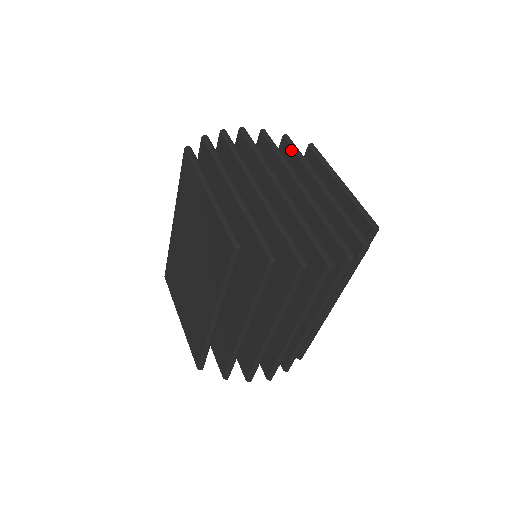
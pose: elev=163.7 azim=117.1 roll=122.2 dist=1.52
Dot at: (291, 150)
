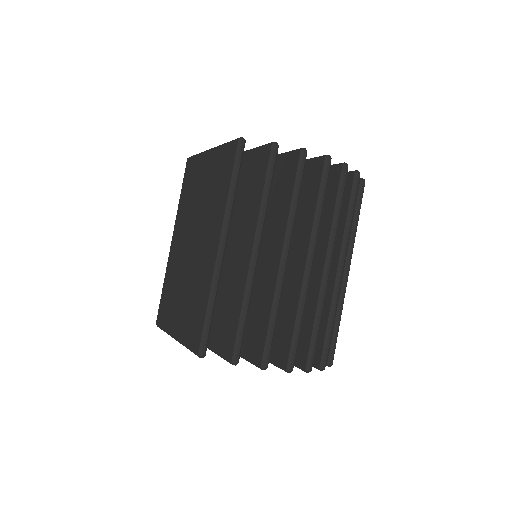
Dot at: occluded
